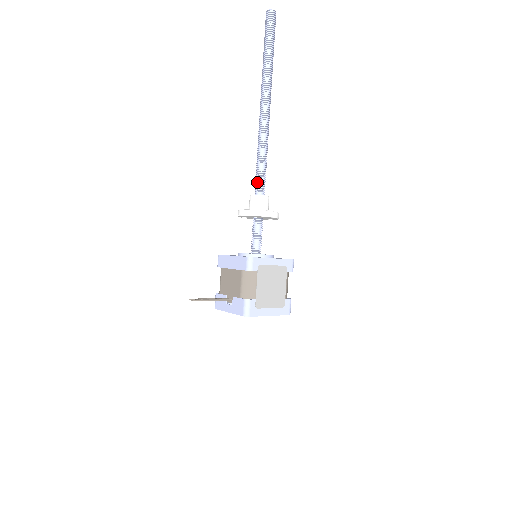
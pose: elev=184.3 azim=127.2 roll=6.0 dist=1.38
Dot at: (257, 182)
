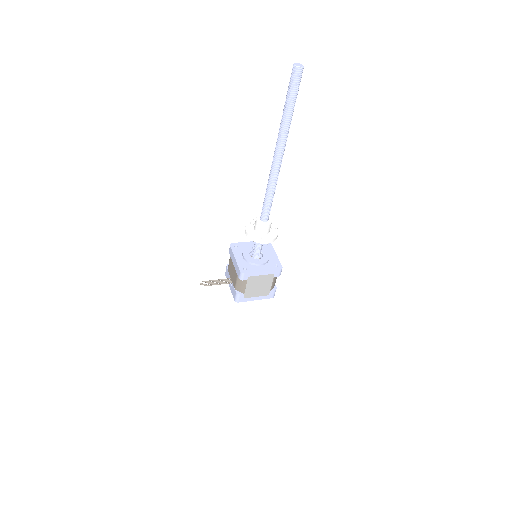
Dot at: (263, 211)
